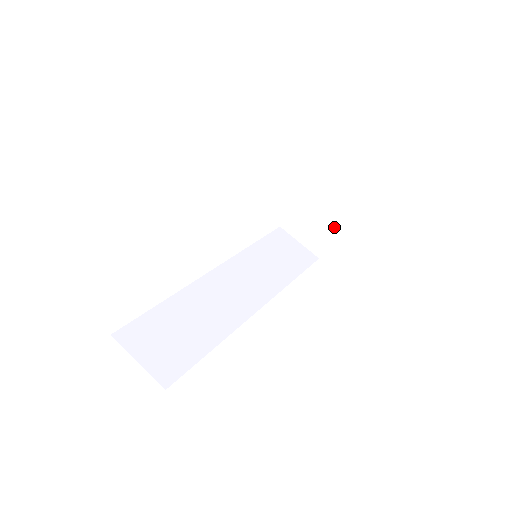
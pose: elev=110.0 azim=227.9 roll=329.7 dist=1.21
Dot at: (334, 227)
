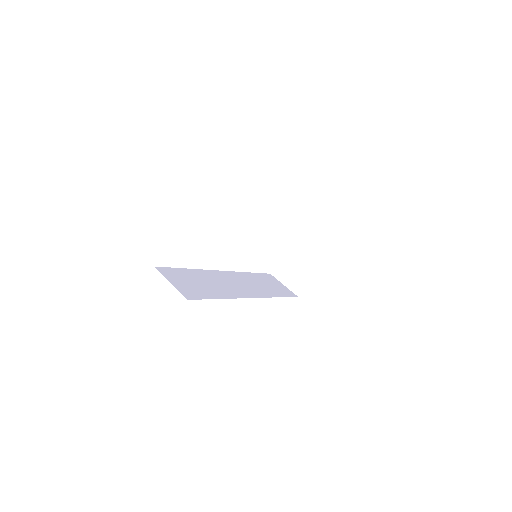
Dot at: (311, 270)
